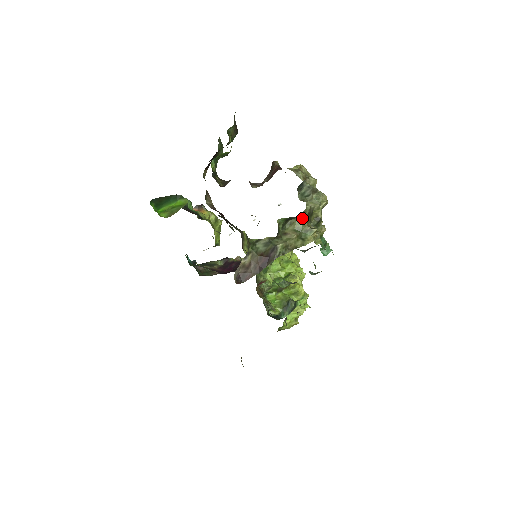
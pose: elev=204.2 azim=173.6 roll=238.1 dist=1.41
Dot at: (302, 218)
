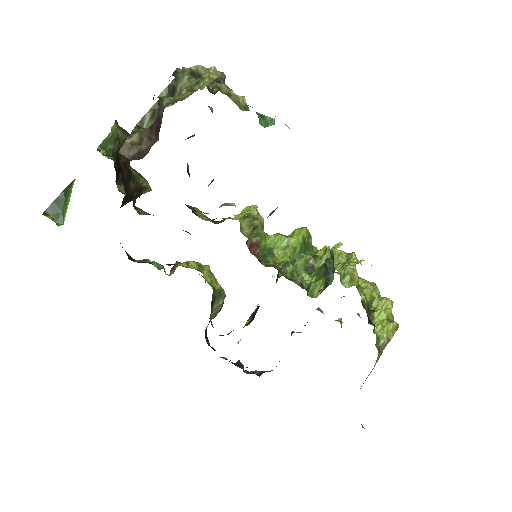
Dot at: (184, 77)
